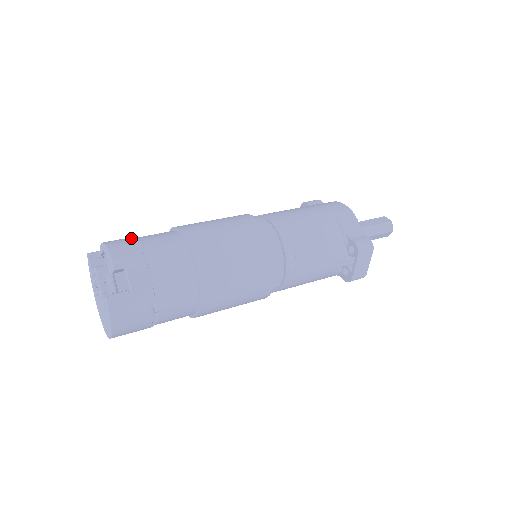
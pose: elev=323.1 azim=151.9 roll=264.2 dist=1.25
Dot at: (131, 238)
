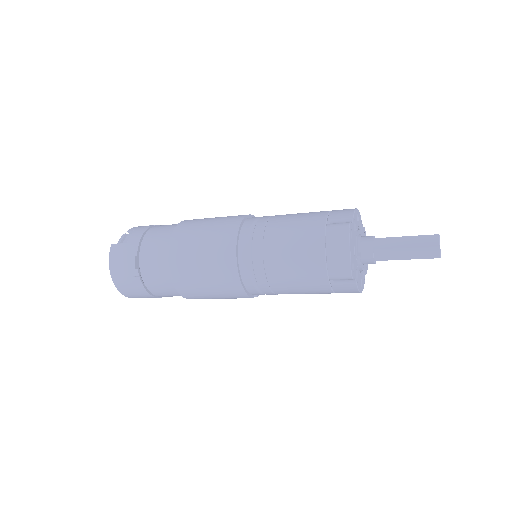
Dot at: occluded
